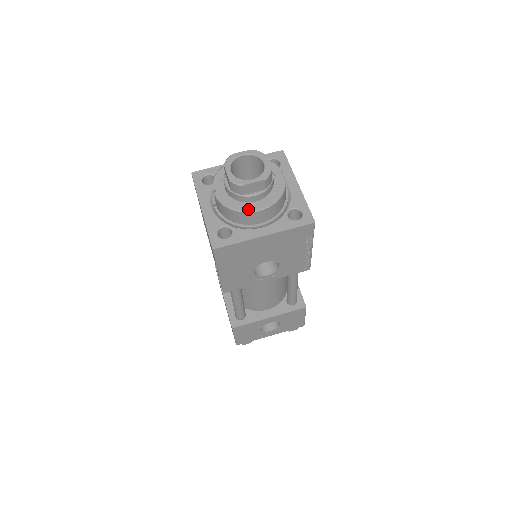
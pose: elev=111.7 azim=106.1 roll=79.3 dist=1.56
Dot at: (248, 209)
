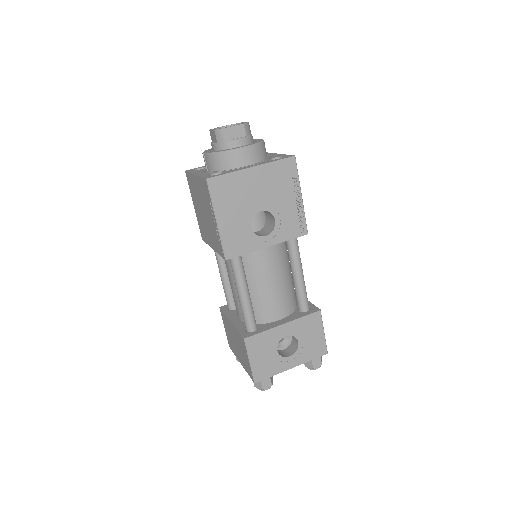
Dot at: (234, 148)
